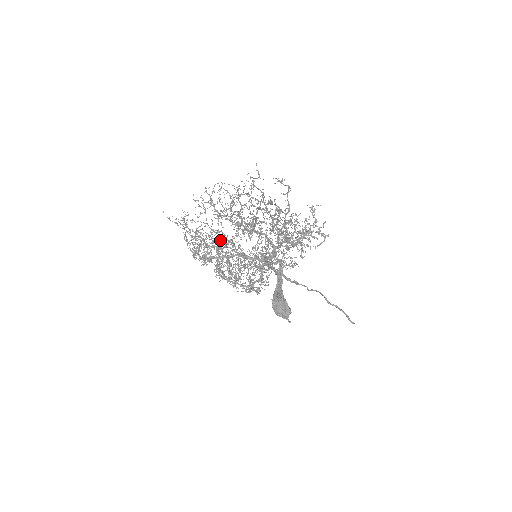
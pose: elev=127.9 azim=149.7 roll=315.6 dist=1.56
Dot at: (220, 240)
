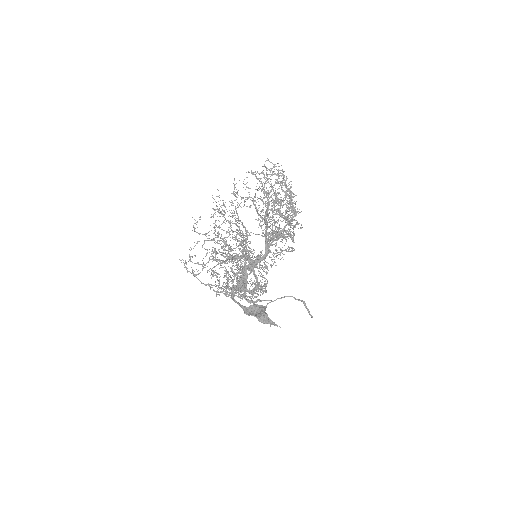
Dot at: (225, 246)
